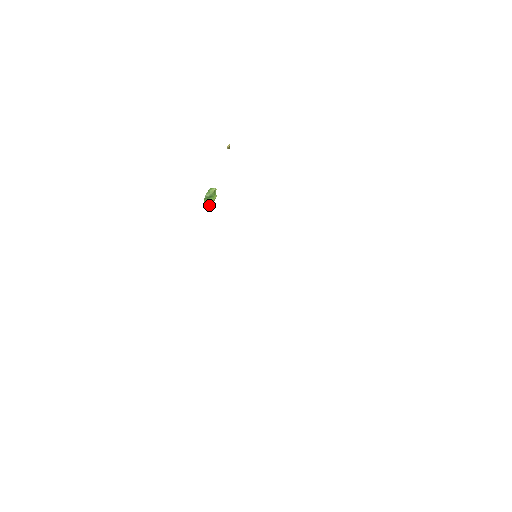
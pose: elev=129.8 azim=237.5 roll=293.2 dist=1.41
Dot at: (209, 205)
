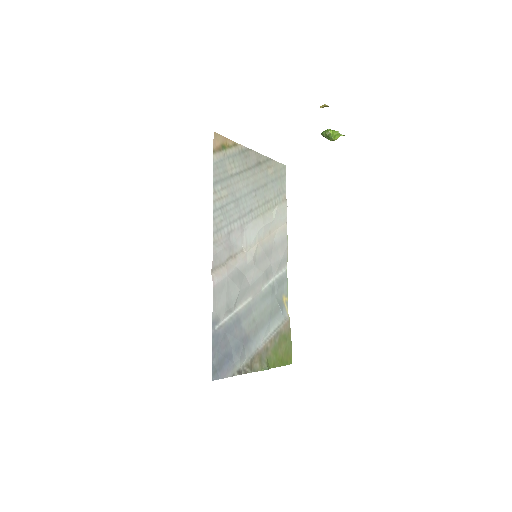
Dot at: occluded
